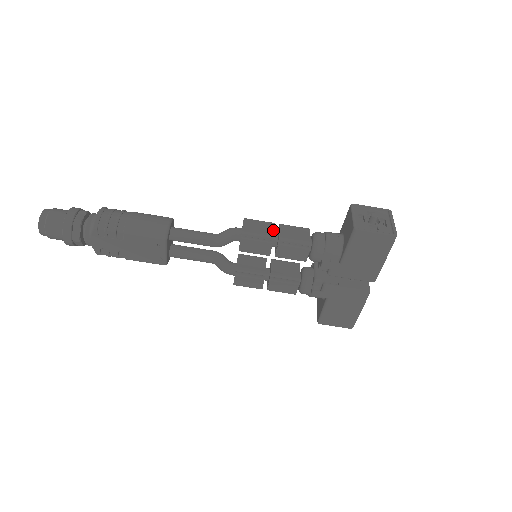
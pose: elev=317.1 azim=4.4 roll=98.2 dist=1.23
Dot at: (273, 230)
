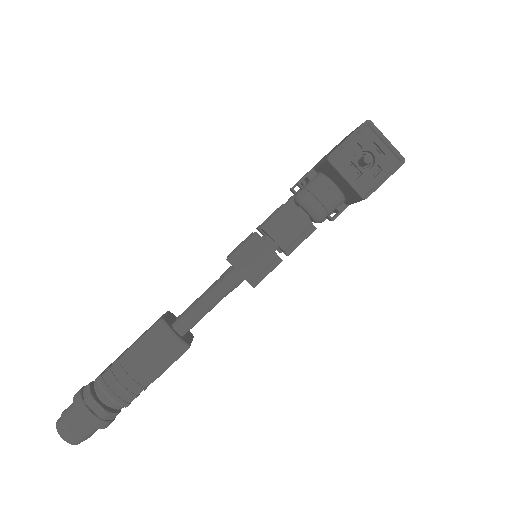
Dot at: (268, 247)
